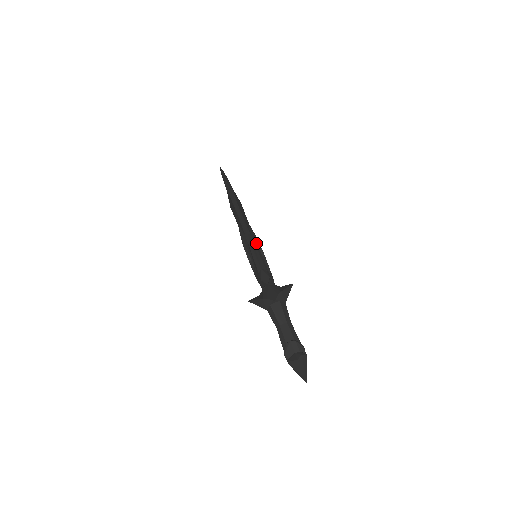
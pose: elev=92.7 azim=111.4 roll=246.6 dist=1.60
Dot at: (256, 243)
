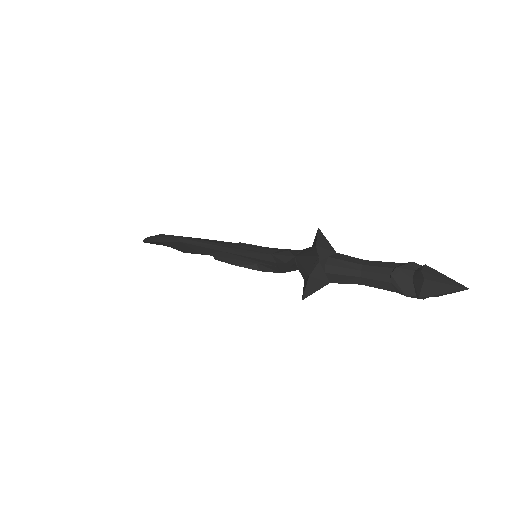
Dot at: (239, 244)
